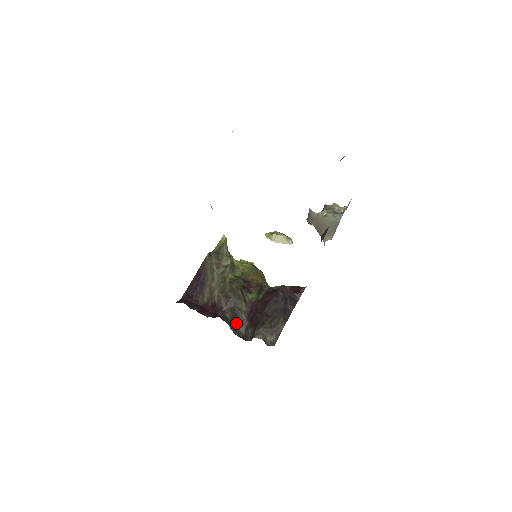
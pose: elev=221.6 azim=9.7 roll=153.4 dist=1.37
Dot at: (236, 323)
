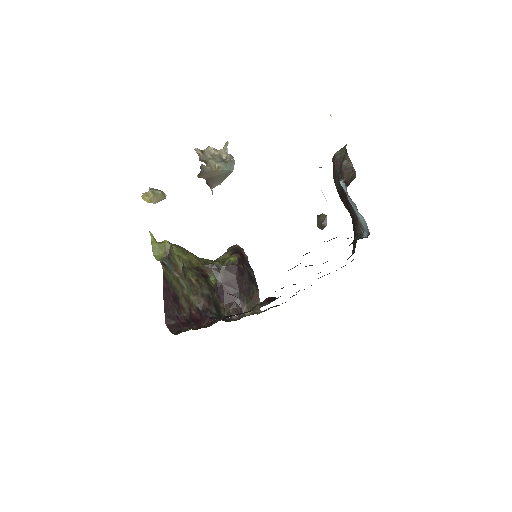
Dot at: (219, 312)
